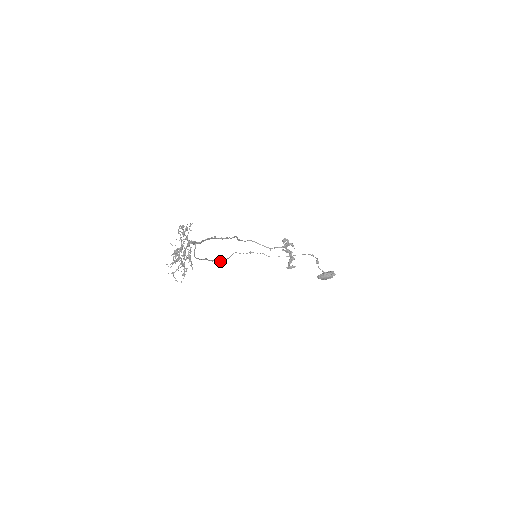
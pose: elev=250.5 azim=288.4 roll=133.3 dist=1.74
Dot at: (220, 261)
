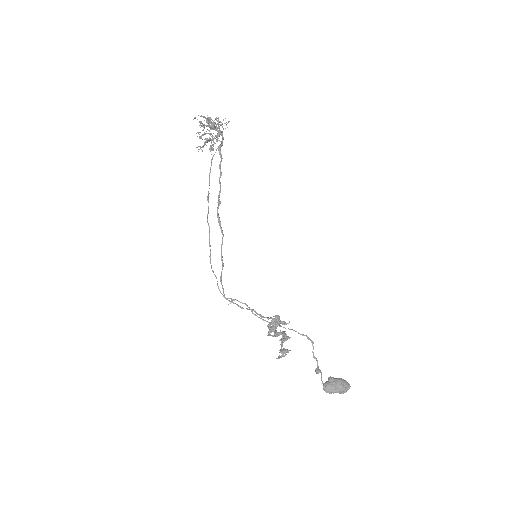
Dot at: occluded
